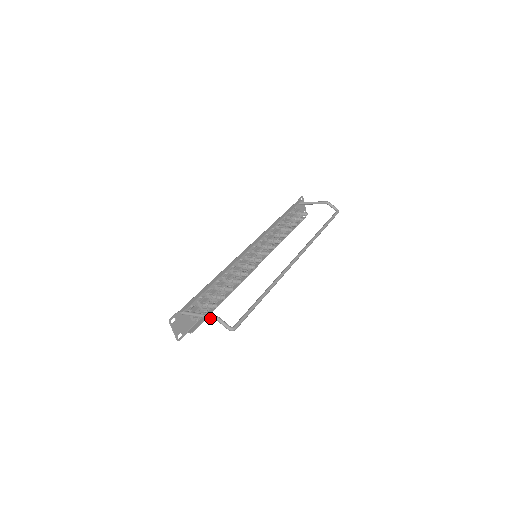
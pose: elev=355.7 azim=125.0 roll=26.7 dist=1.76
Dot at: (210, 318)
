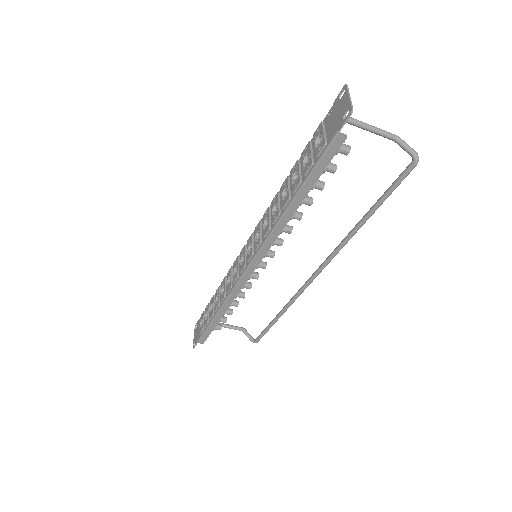
Dot at: (388, 132)
